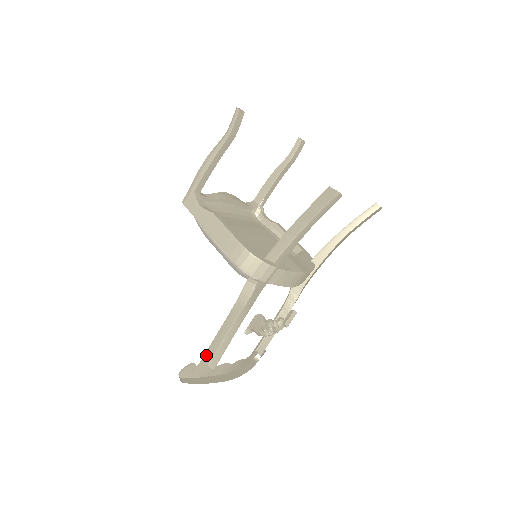
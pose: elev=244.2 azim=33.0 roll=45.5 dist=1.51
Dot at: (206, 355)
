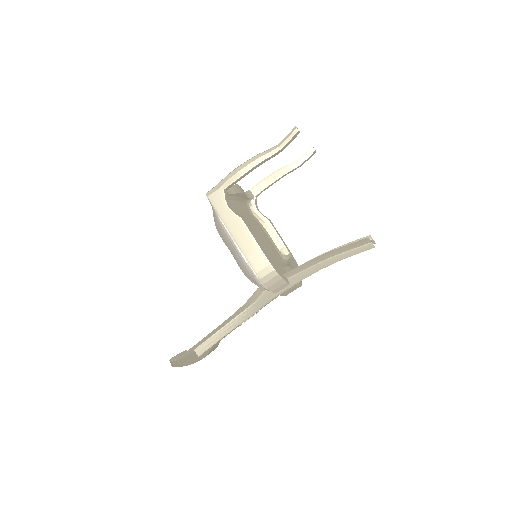
Dot at: (197, 343)
